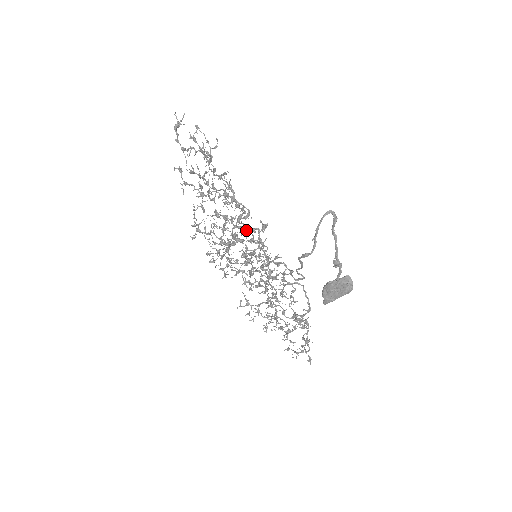
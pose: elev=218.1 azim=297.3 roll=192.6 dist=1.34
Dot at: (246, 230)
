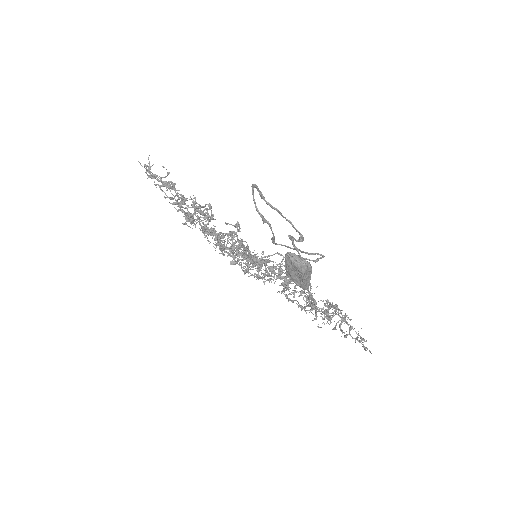
Dot at: occluded
